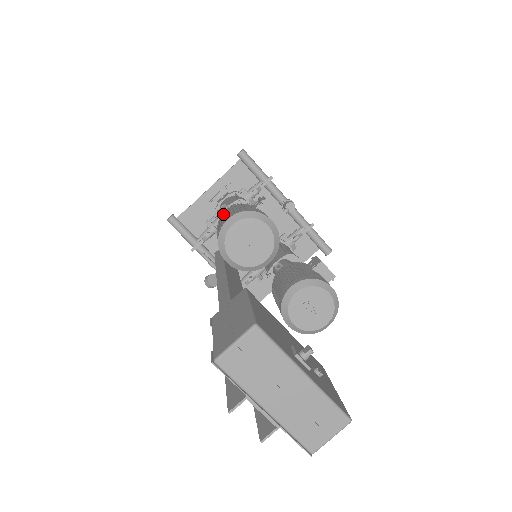
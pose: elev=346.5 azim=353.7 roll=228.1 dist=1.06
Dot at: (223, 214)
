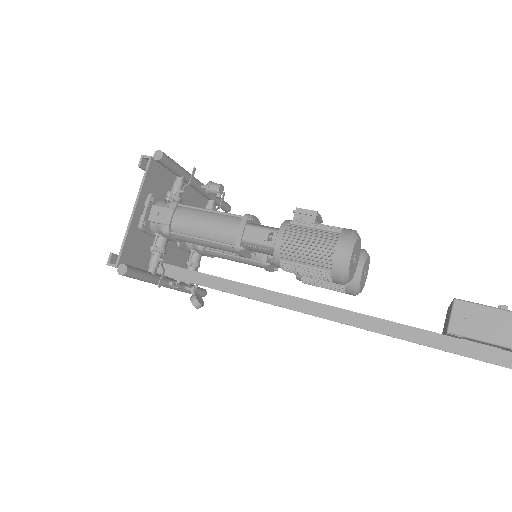
Dot at: (298, 245)
